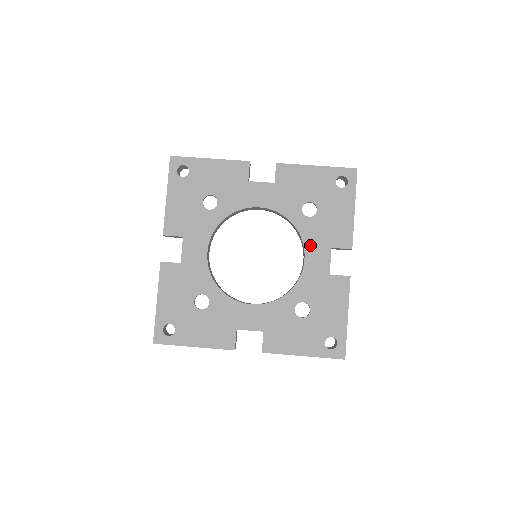
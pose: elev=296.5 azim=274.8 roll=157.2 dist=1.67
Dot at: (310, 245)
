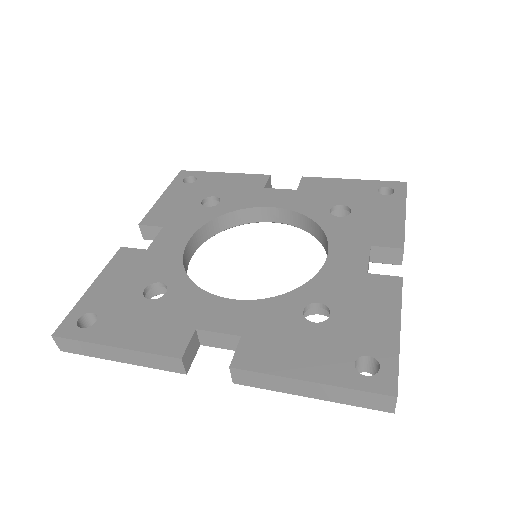
Dot at: (338, 241)
